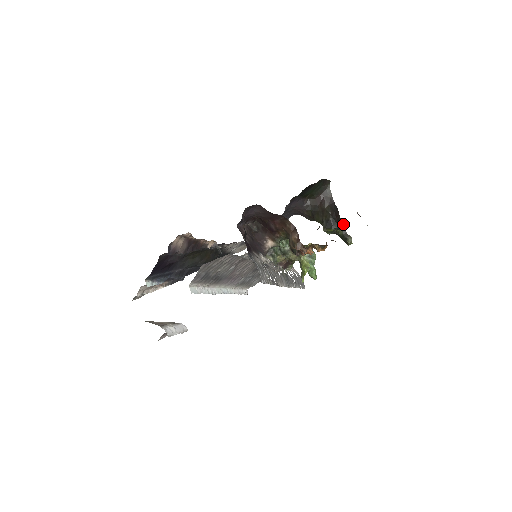
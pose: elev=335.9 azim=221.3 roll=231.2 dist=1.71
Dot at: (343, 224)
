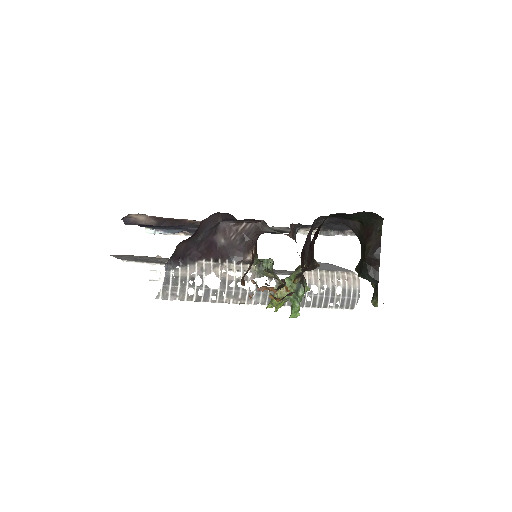
Dot at: (378, 278)
